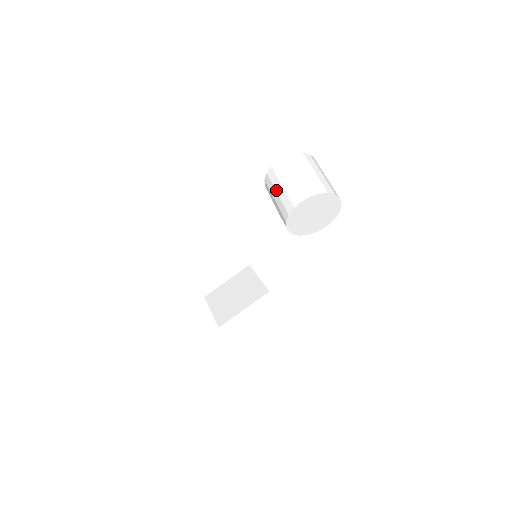
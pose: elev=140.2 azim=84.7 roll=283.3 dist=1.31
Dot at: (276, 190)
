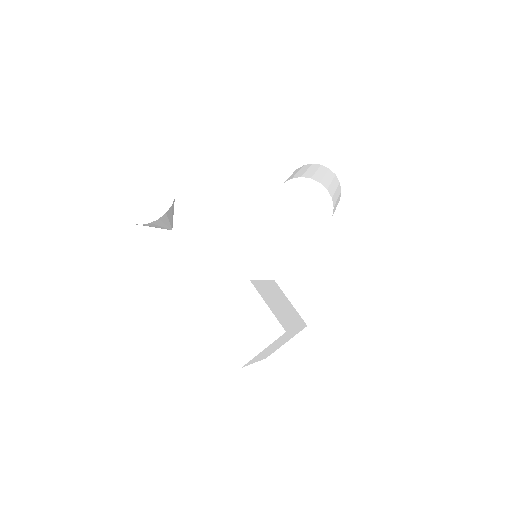
Dot at: occluded
